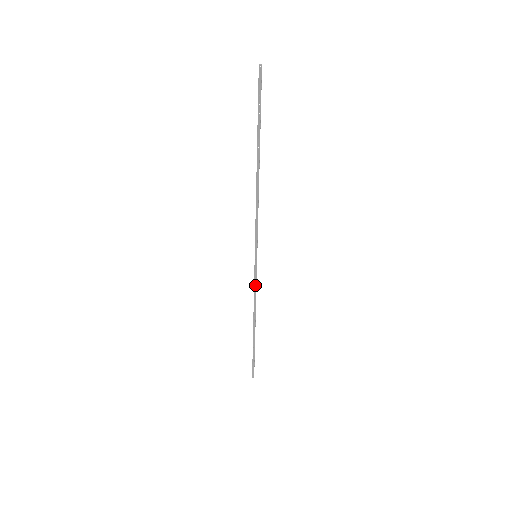
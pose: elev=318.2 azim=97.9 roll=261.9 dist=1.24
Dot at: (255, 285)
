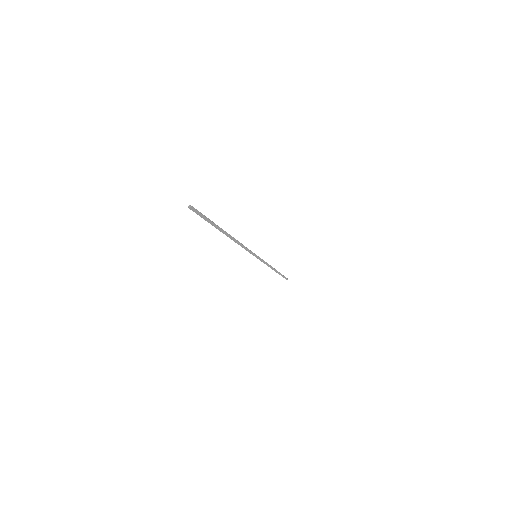
Dot at: (264, 263)
